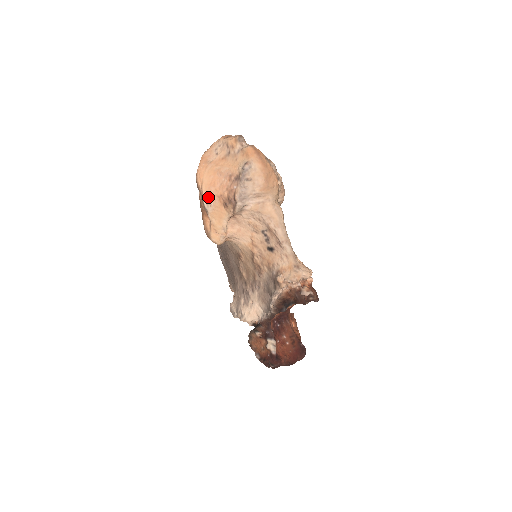
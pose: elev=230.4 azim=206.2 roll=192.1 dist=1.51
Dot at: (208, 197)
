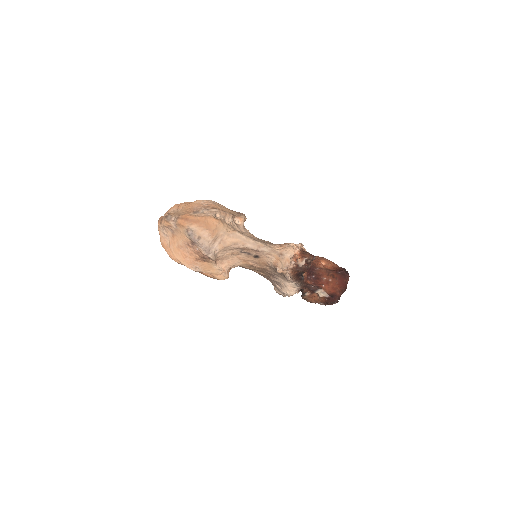
Dot at: (191, 265)
